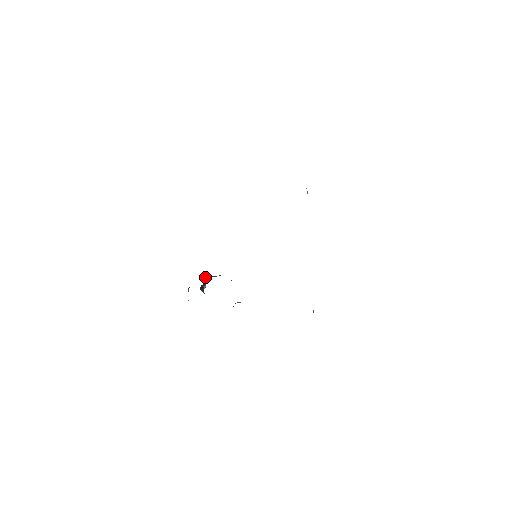
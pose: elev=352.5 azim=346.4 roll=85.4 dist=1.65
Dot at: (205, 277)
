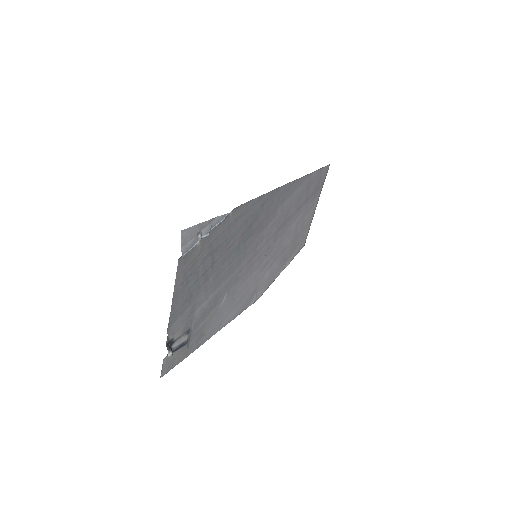
Dot at: occluded
